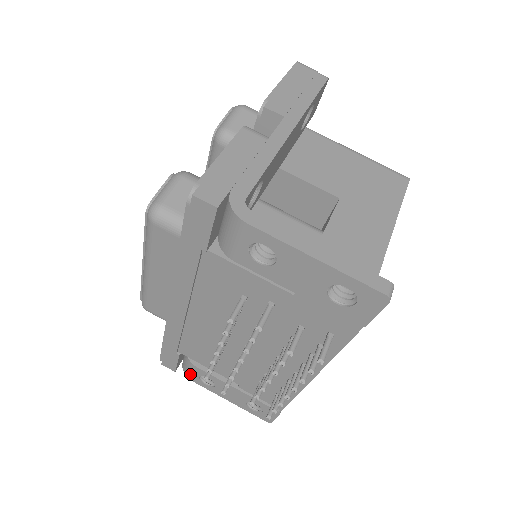
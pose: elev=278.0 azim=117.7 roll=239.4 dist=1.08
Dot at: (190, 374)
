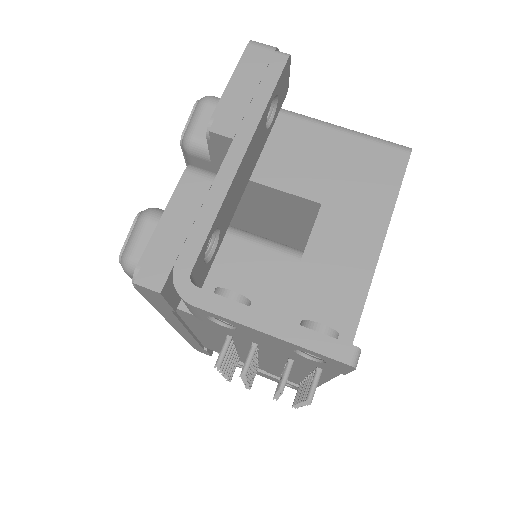
Dot at: occluded
